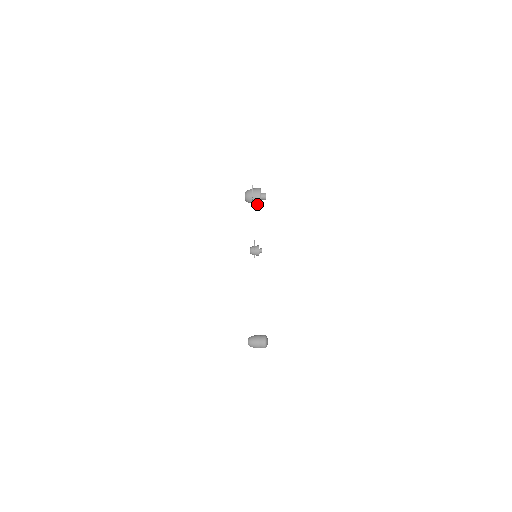
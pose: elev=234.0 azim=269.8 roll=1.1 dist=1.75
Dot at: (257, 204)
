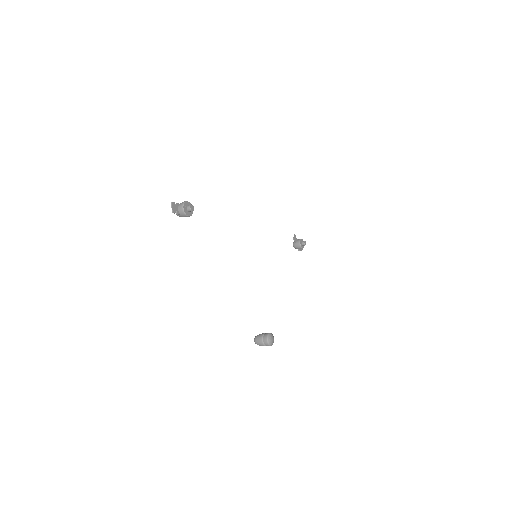
Dot at: occluded
